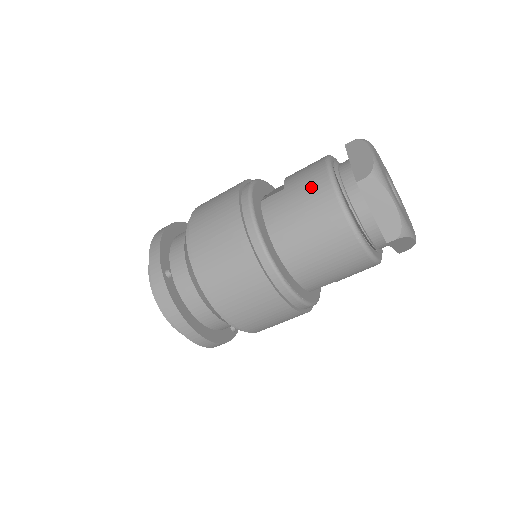
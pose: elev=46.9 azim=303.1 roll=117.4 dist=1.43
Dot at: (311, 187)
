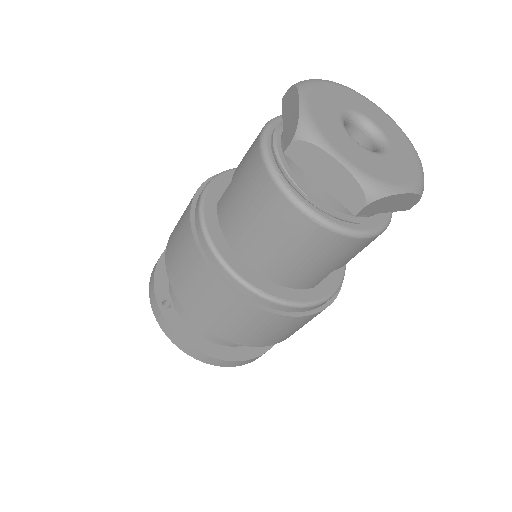
Dot at: (248, 173)
